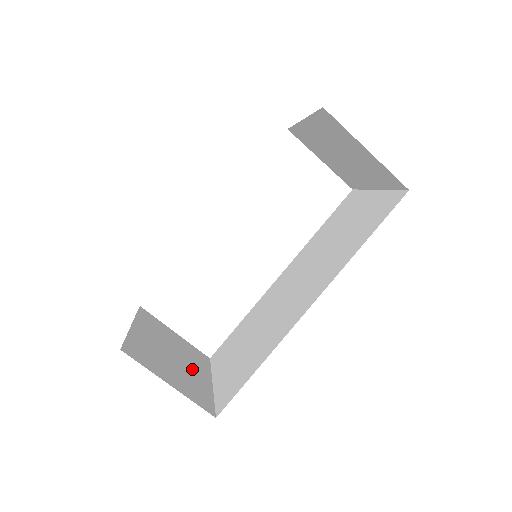
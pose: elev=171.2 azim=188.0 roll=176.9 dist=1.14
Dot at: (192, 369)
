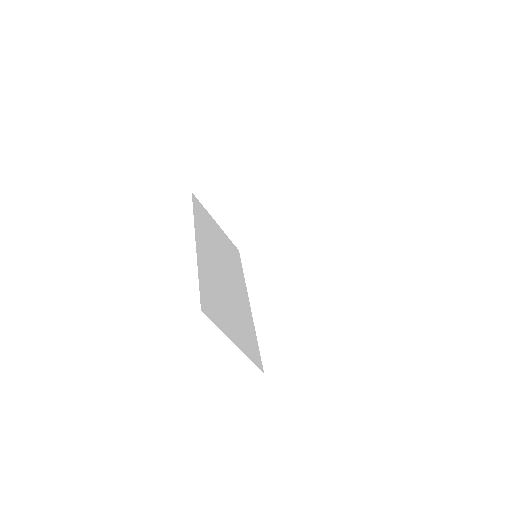
Dot at: occluded
